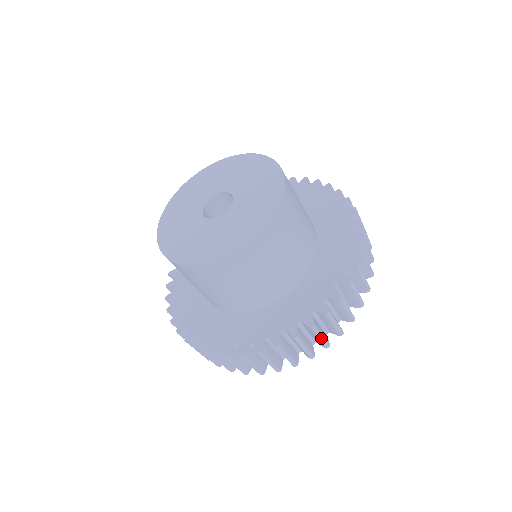
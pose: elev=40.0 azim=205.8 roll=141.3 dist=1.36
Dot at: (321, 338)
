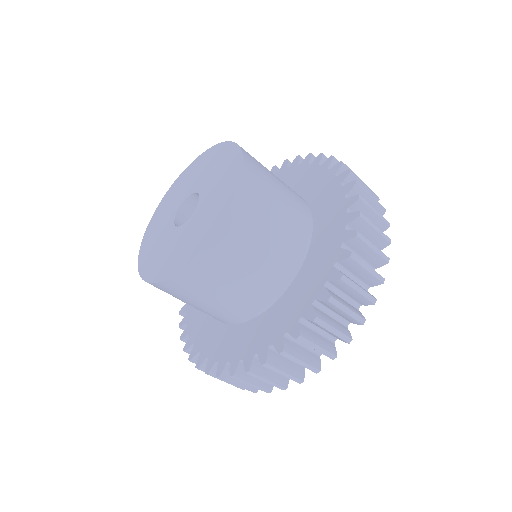
Dot at: (253, 385)
